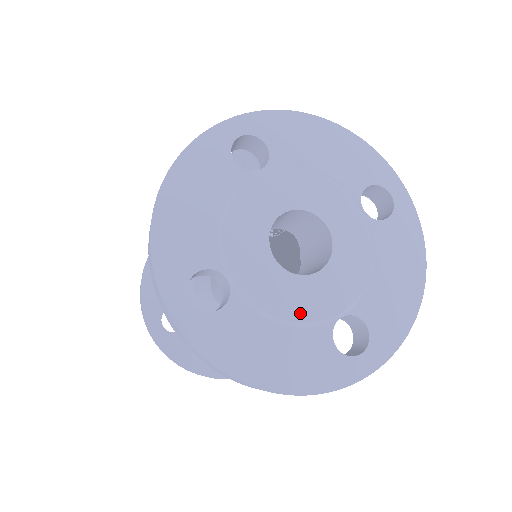
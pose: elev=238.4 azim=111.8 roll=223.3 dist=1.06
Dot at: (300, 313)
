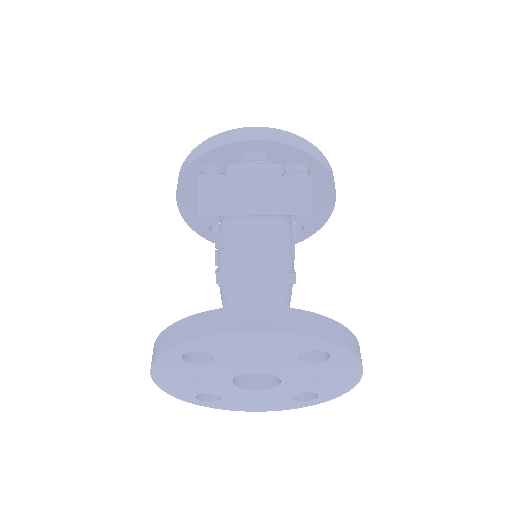
Dot at: (267, 398)
